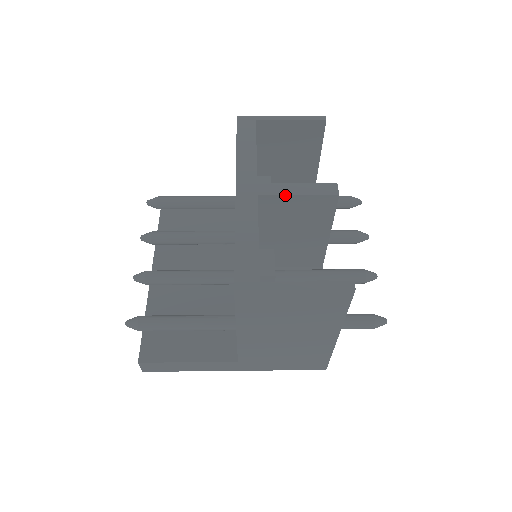
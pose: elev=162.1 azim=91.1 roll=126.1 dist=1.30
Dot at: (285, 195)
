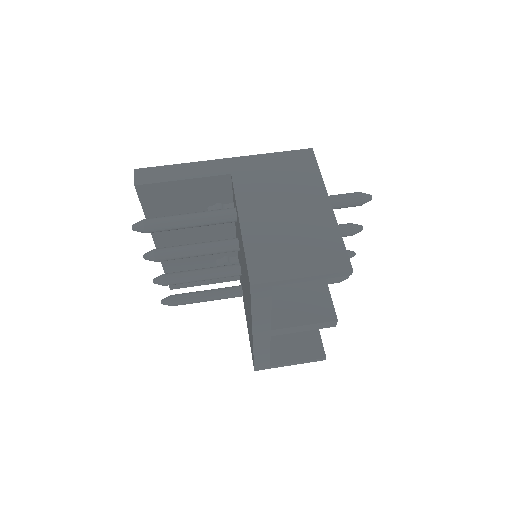
Dot at: occluded
